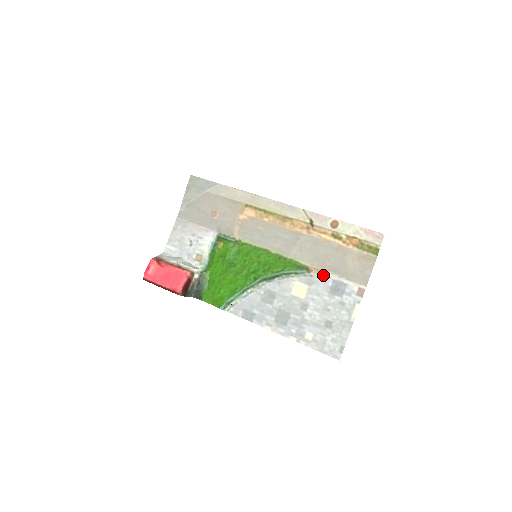
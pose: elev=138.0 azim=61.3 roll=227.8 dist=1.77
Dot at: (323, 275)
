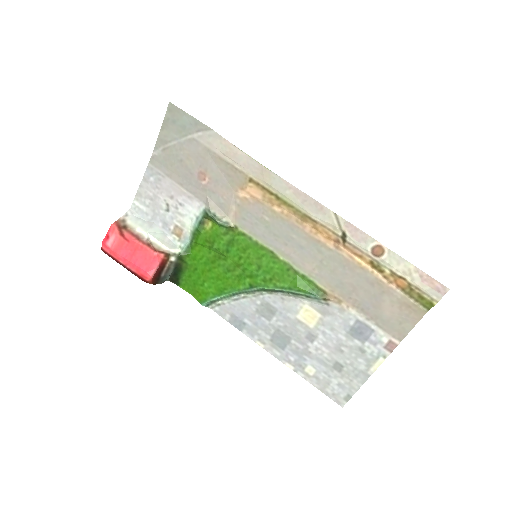
Dot at: (344, 309)
